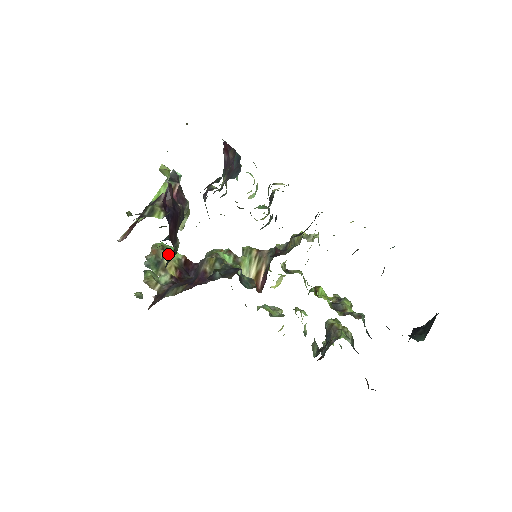
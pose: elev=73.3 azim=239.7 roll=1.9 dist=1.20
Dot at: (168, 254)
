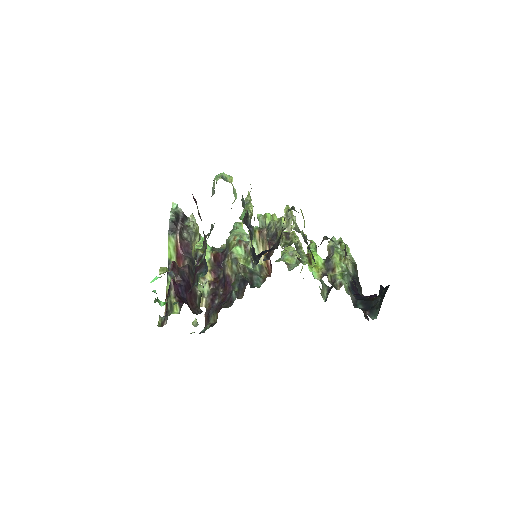
Dot at: occluded
